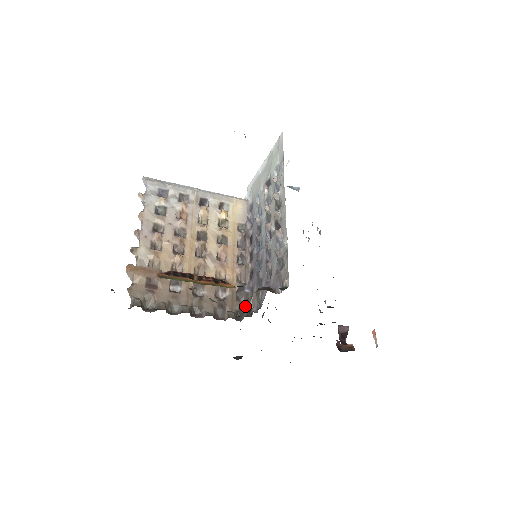
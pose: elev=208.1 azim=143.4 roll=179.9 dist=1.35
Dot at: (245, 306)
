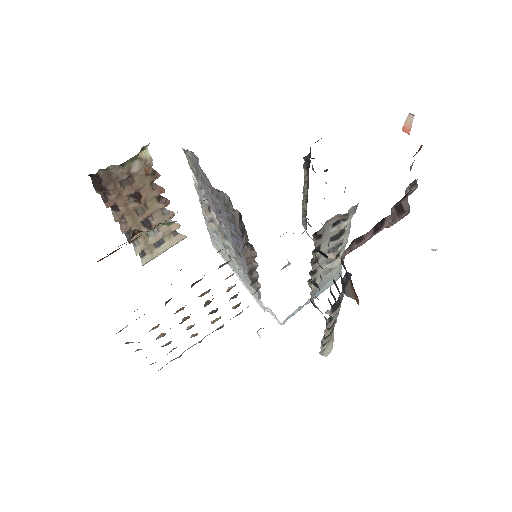
Dot at: (240, 229)
